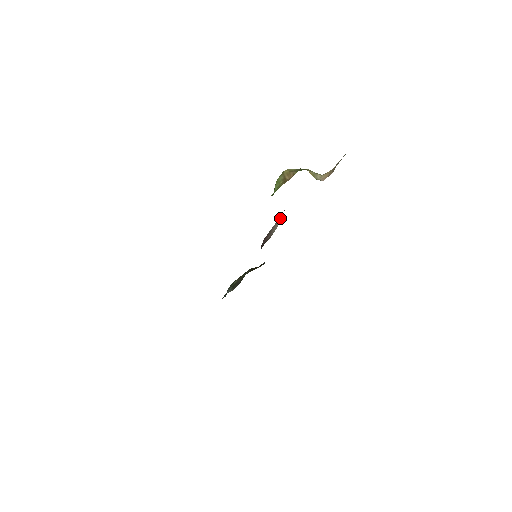
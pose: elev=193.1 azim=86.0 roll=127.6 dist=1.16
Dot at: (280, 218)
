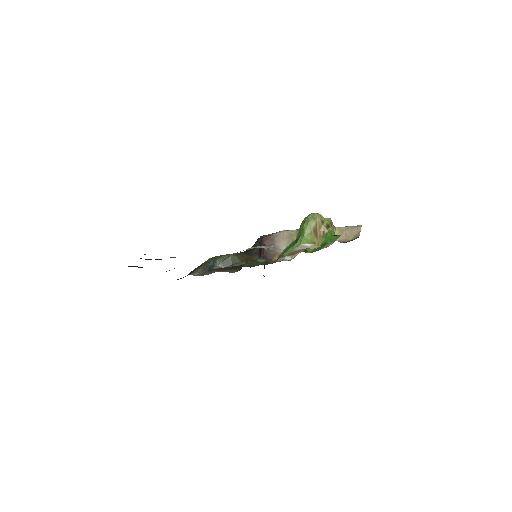
Dot at: (288, 237)
